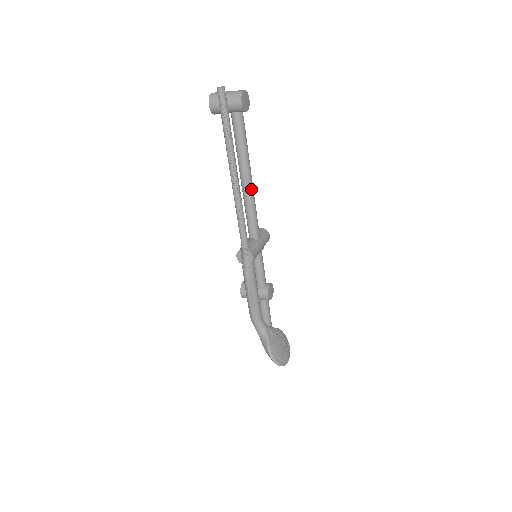
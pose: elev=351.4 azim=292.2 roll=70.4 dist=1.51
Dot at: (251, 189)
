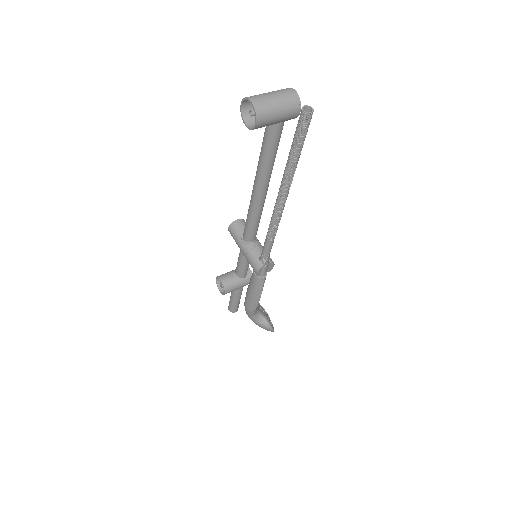
Dot at: (265, 196)
